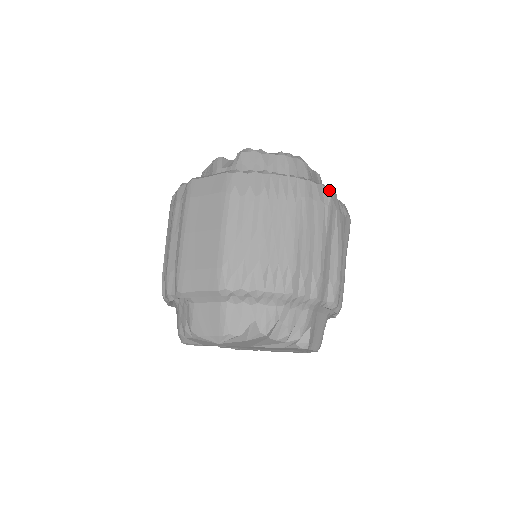
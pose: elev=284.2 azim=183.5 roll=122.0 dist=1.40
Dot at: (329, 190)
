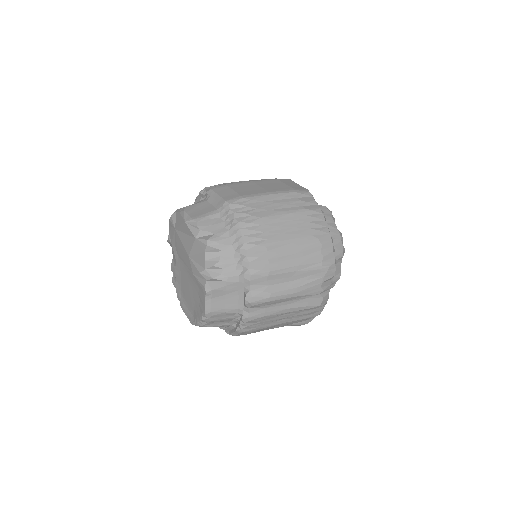
Dot at: (334, 265)
